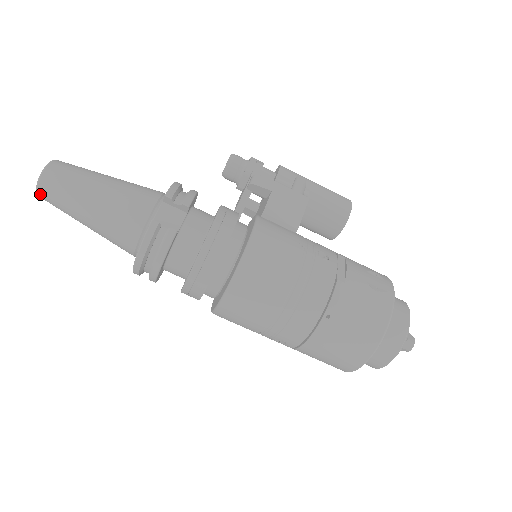
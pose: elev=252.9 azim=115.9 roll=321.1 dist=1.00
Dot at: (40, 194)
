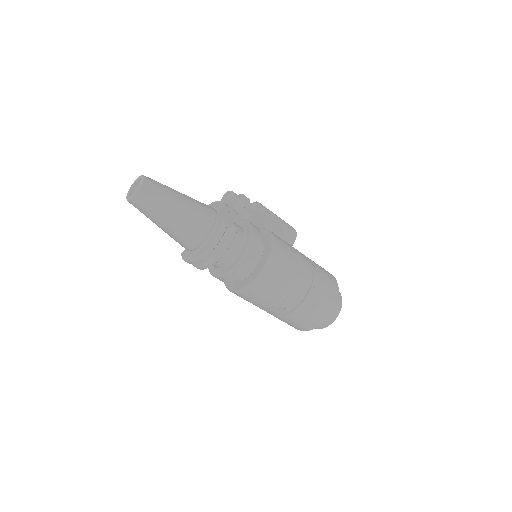
Dot at: (137, 198)
